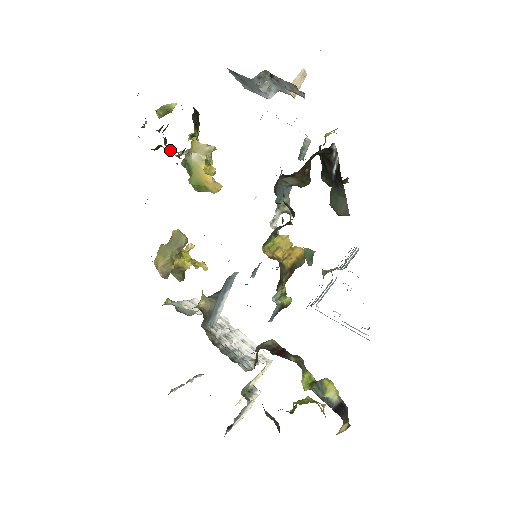
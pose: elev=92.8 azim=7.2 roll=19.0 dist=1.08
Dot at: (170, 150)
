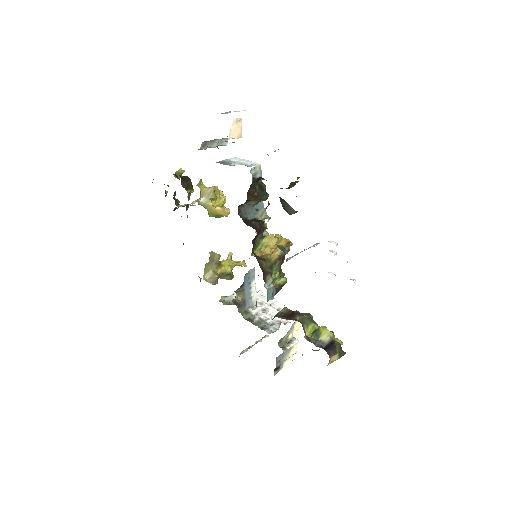
Dot at: (183, 206)
